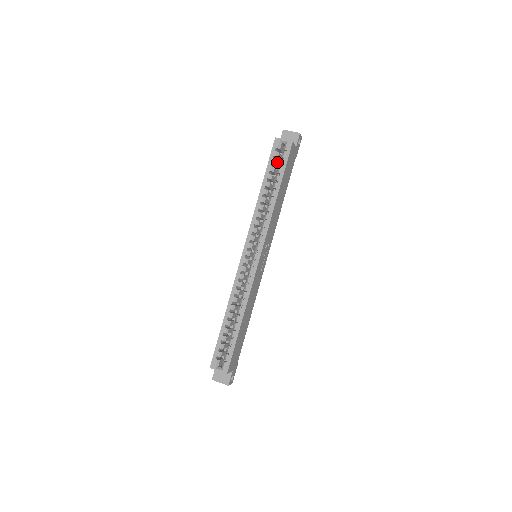
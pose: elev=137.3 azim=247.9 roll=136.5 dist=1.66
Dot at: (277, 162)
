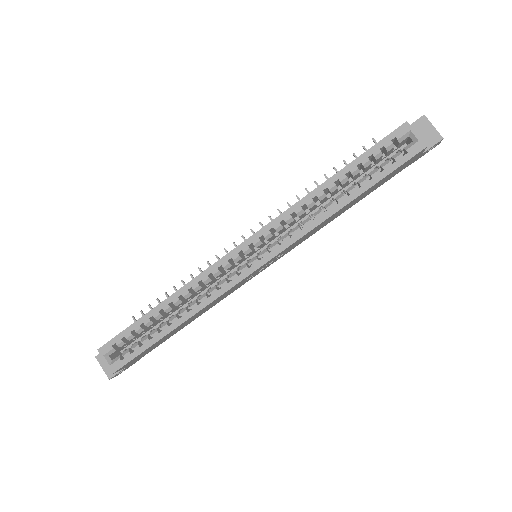
Dot at: (381, 157)
